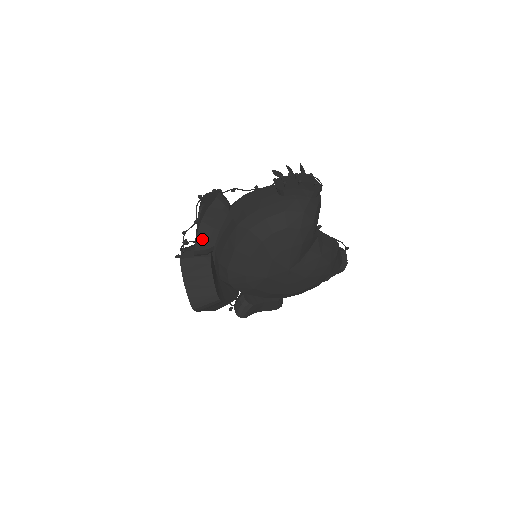
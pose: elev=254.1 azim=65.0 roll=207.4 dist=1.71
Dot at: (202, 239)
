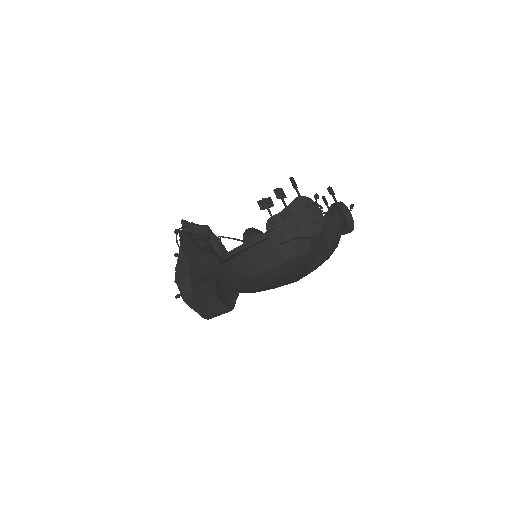
Dot at: (201, 294)
